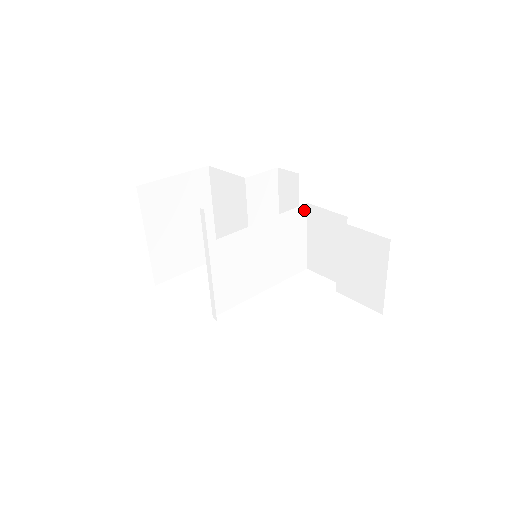
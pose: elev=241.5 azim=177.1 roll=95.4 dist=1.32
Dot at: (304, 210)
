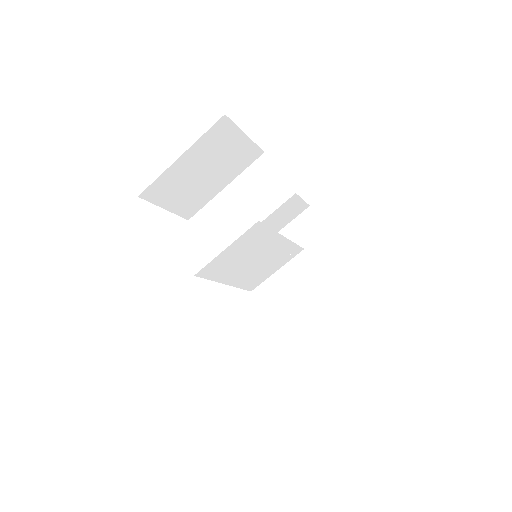
Dot at: (298, 251)
